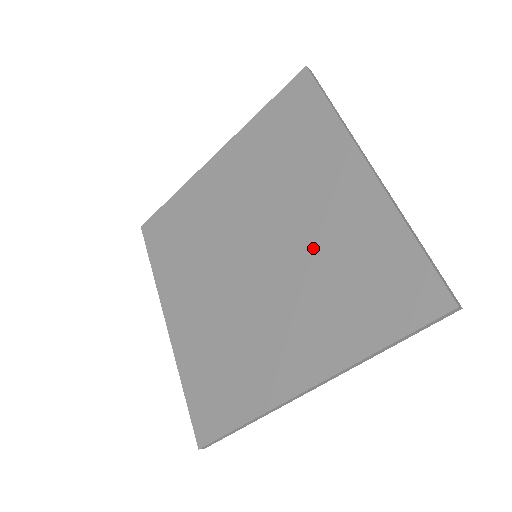
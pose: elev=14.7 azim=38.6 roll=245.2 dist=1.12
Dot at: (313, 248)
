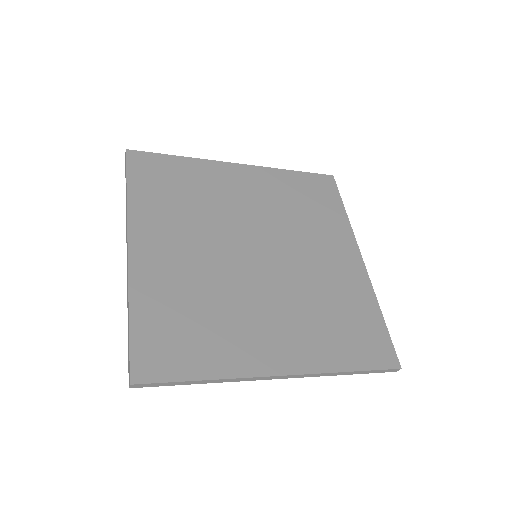
Dot at: (313, 281)
